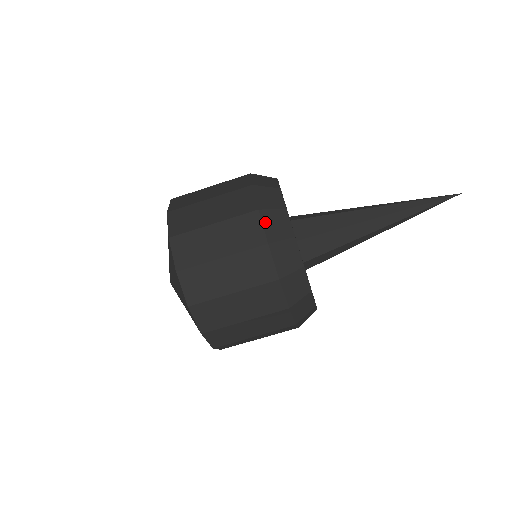
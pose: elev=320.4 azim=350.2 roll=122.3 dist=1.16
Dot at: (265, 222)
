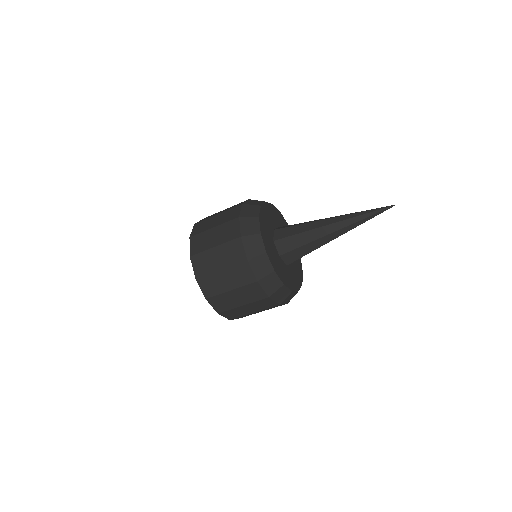
Dot at: (253, 267)
